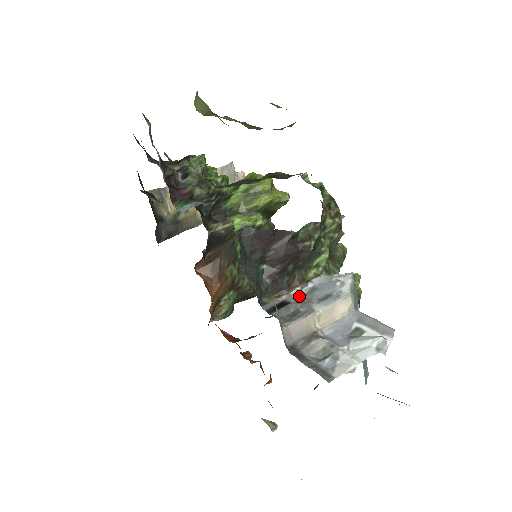
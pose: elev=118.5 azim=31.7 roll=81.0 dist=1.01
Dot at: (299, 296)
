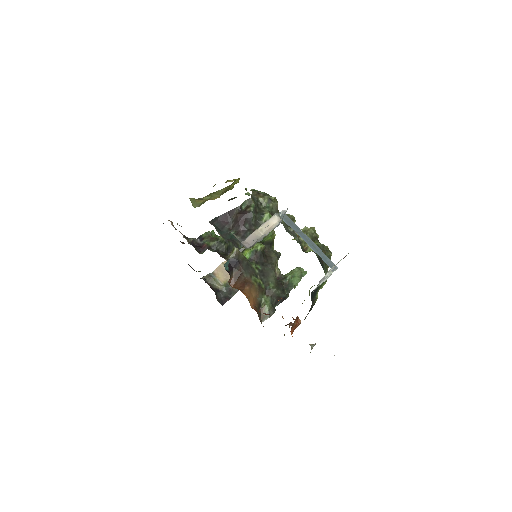
Dot at: occluded
